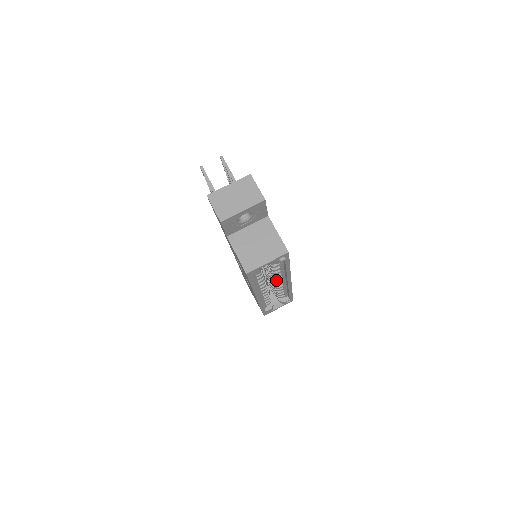
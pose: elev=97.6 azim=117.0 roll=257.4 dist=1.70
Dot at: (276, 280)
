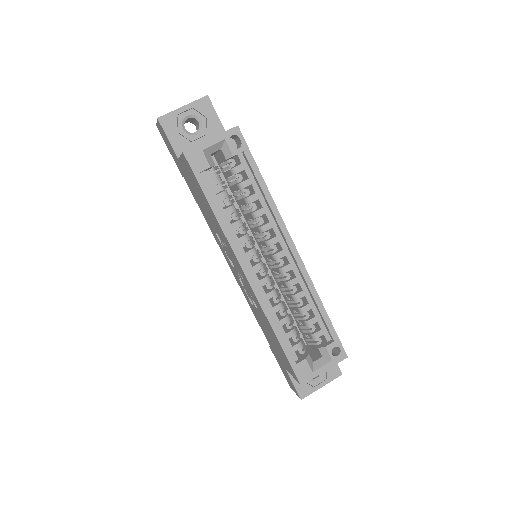
Dot at: (270, 244)
